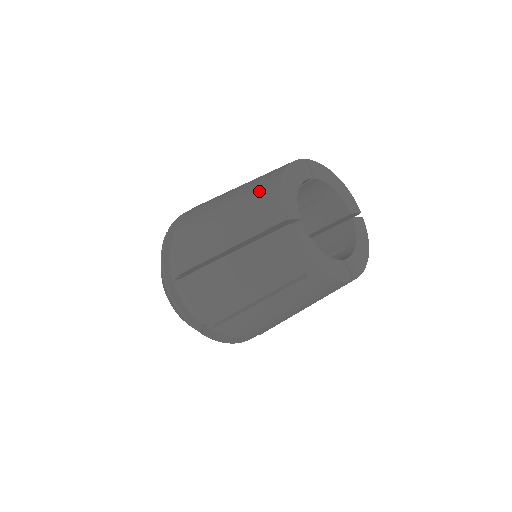
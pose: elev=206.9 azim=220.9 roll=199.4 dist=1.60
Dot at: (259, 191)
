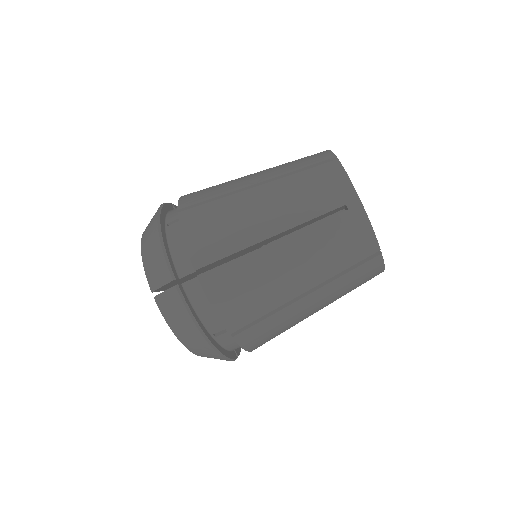
Dot at: occluded
